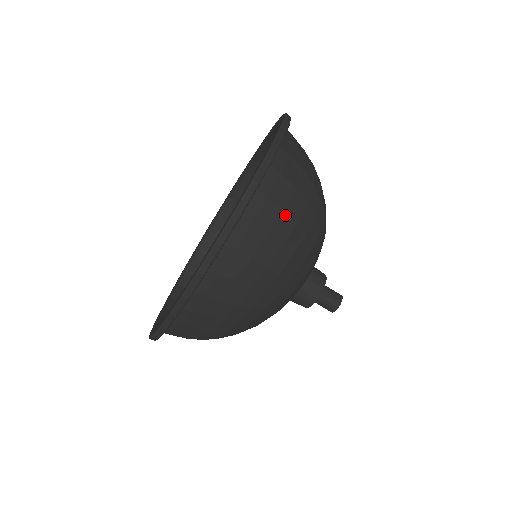
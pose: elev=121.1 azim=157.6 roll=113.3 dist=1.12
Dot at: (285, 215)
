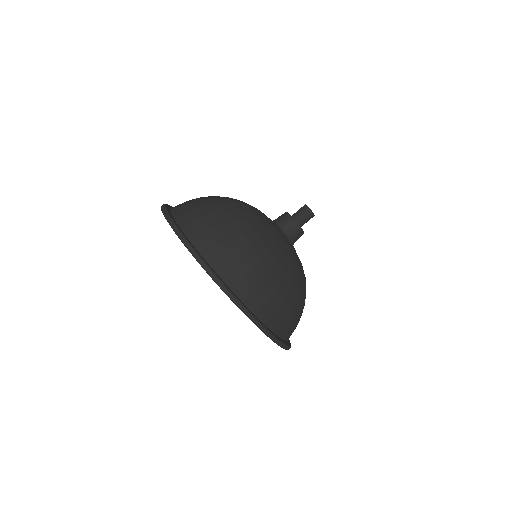
Dot at: (204, 218)
